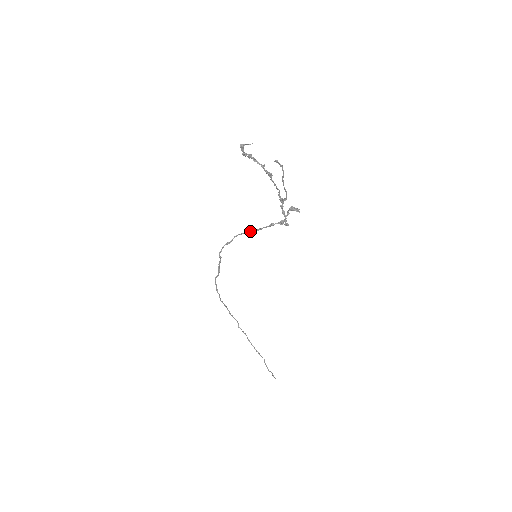
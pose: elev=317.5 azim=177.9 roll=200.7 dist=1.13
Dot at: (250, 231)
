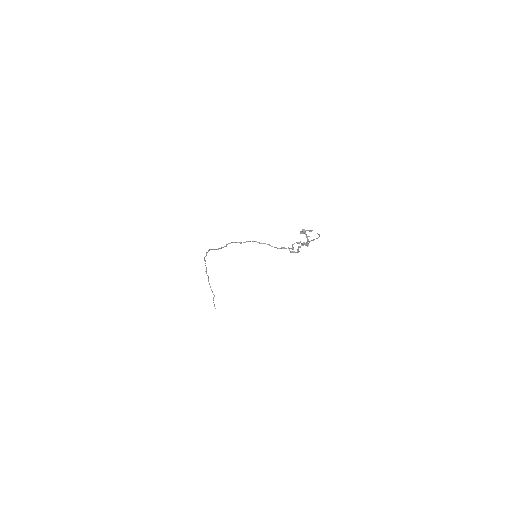
Dot at: (262, 243)
